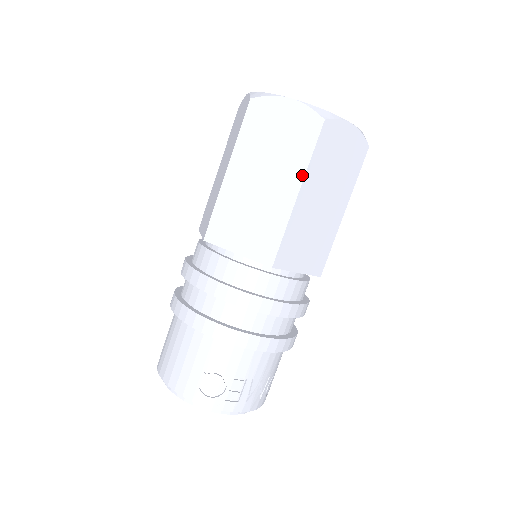
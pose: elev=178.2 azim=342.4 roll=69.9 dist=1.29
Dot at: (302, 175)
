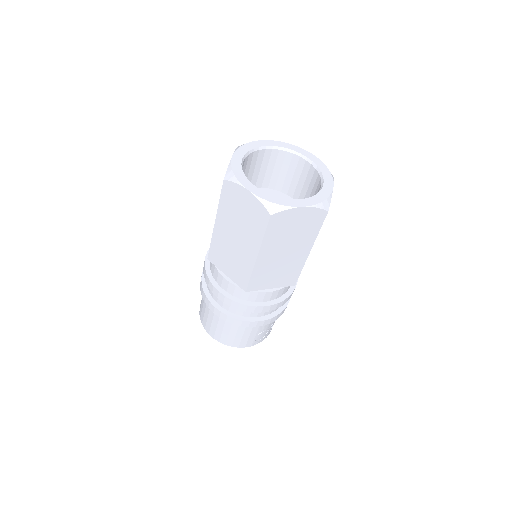
Dot at: (313, 242)
